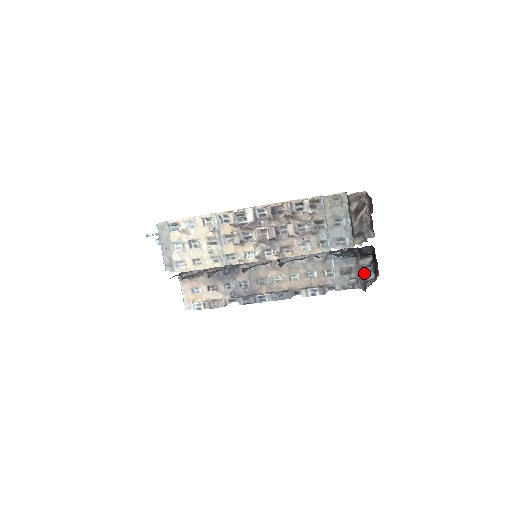
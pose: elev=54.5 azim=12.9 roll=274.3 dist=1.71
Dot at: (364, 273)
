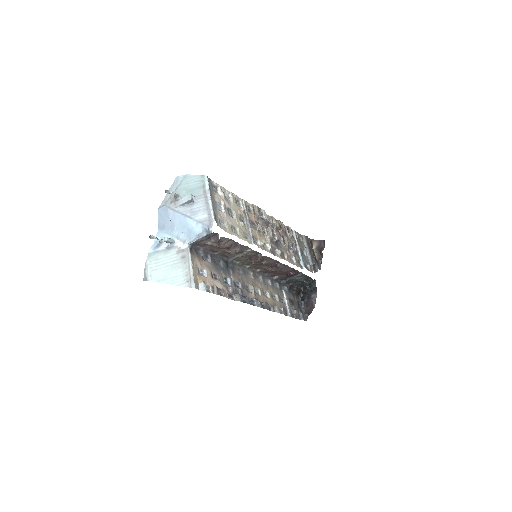
Dot at: (299, 308)
